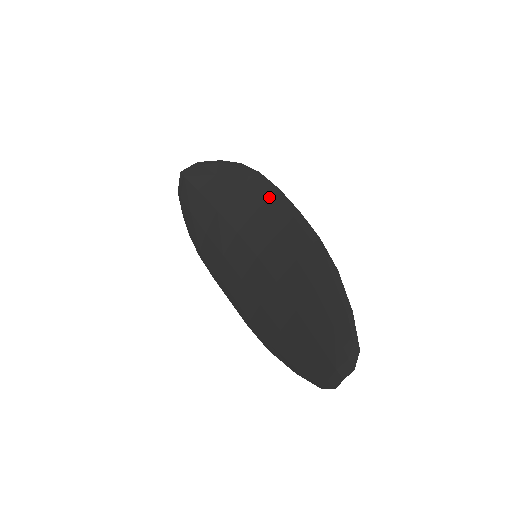
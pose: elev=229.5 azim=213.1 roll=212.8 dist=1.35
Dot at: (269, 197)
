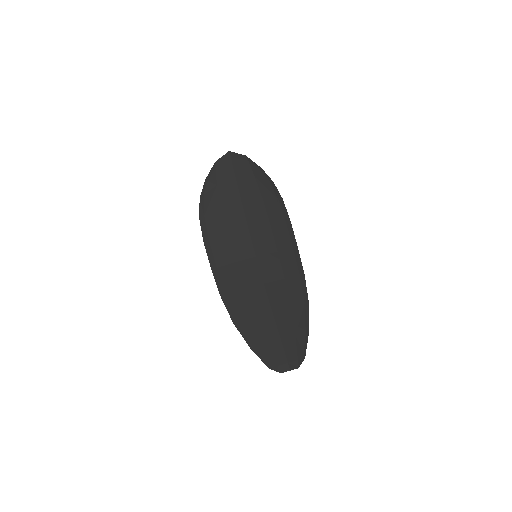
Dot at: (283, 223)
